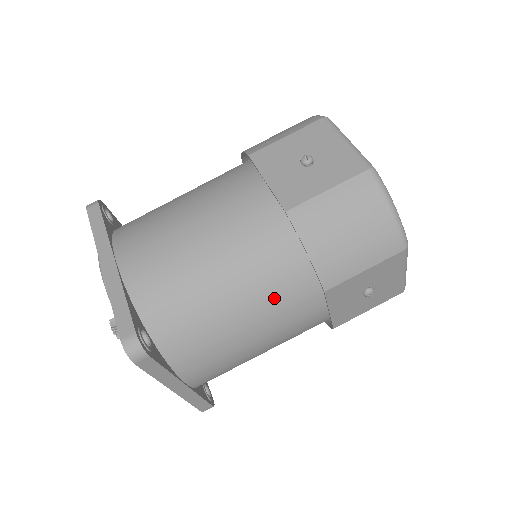
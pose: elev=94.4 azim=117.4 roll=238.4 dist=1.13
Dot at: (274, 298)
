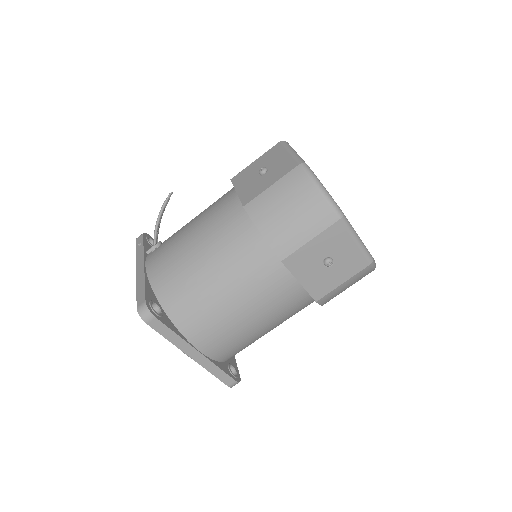
Dot at: occluded
